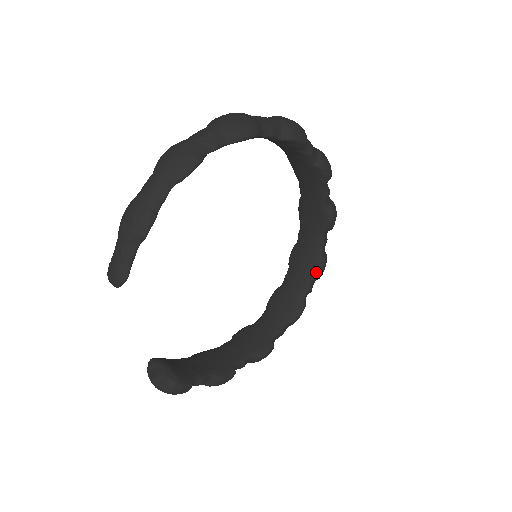
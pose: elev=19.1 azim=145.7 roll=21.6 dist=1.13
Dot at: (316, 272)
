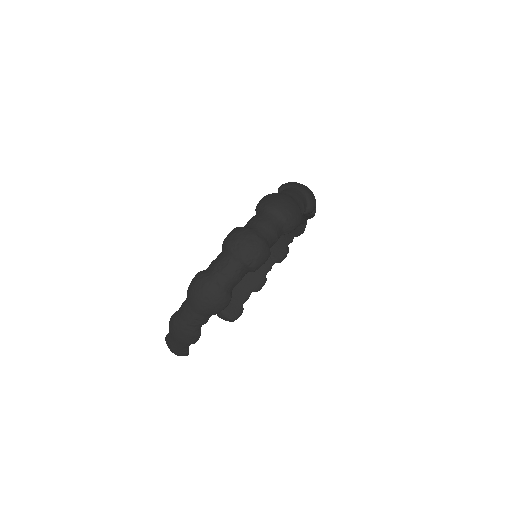
Dot at: (308, 218)
